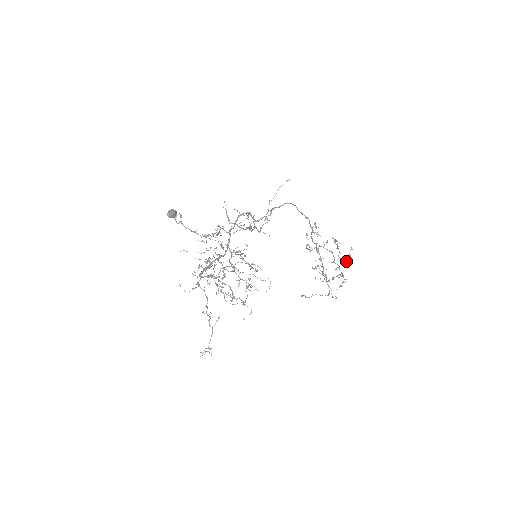
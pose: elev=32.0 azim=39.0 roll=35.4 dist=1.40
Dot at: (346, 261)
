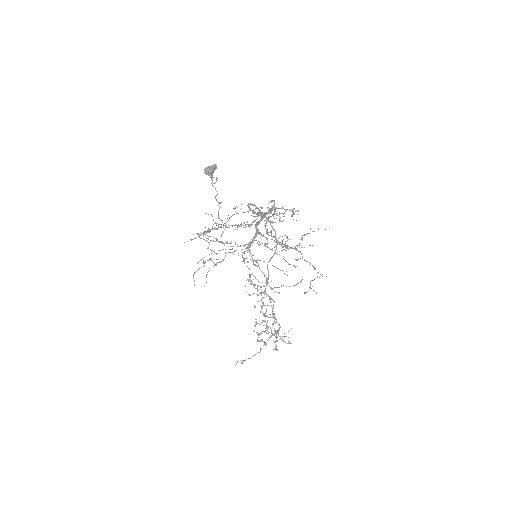
Dot at: (264, 331)
